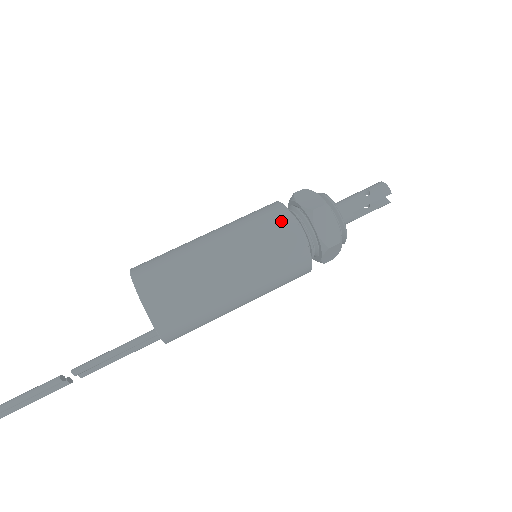
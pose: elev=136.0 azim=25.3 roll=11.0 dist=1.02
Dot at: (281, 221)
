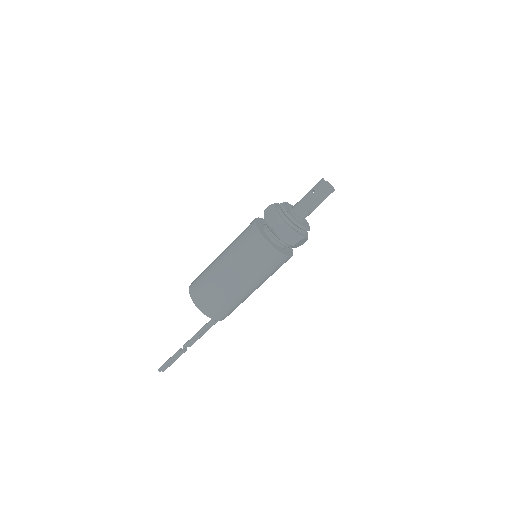
Dot at: (256, 242)
